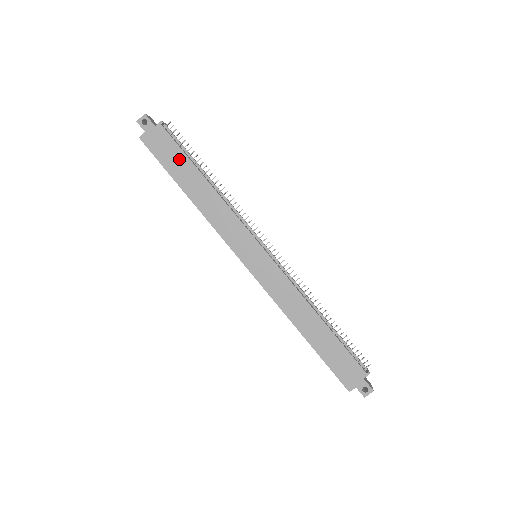
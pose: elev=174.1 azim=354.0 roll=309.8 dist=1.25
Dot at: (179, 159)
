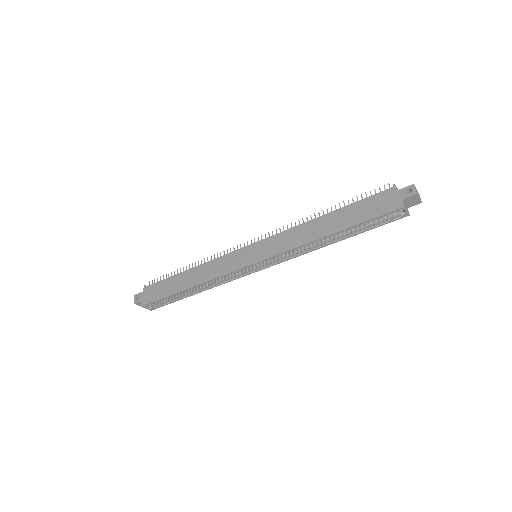
Dot at: (167, 284)
